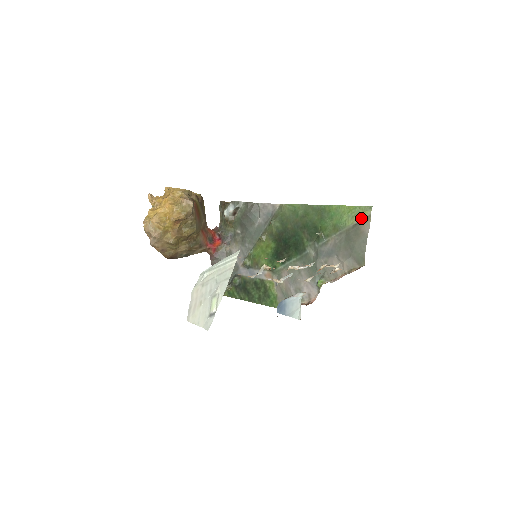
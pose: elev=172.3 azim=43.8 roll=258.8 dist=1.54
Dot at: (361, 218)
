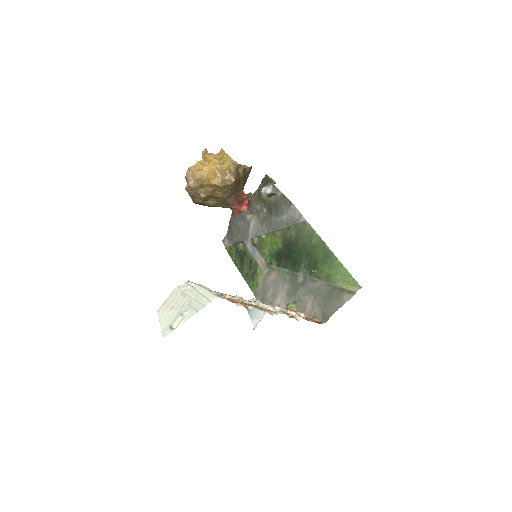
Dot at: (348, 288)
